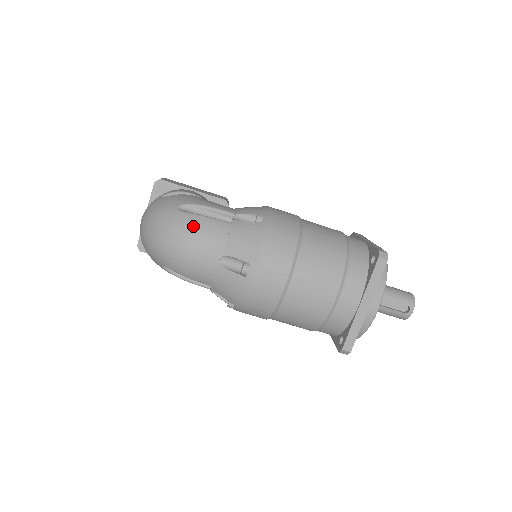
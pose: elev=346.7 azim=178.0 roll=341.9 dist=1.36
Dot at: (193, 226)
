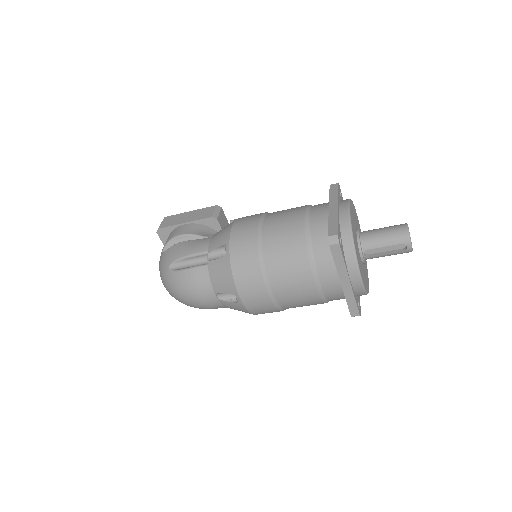
Dot at: (184, 282)
